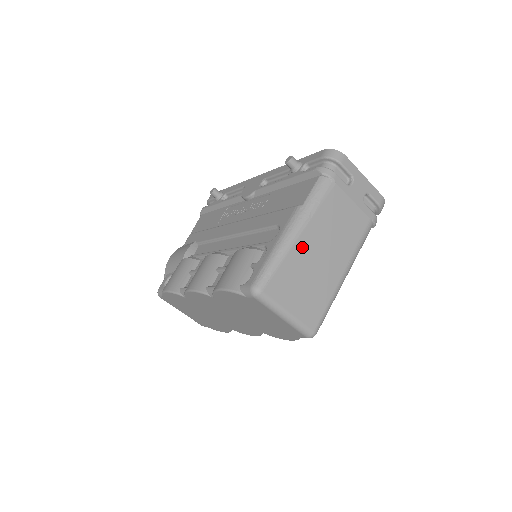
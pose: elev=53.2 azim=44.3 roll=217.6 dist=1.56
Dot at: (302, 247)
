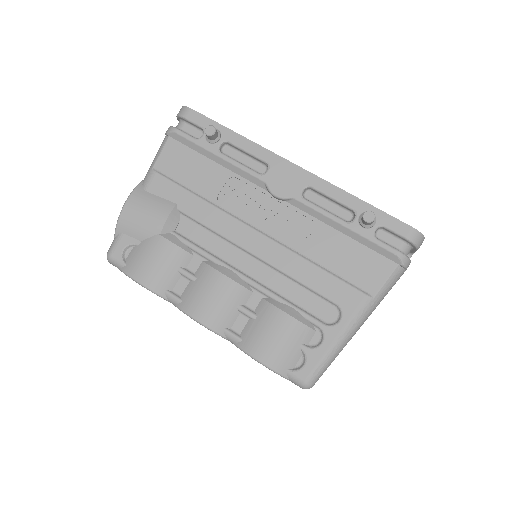
Dot at: occluded
